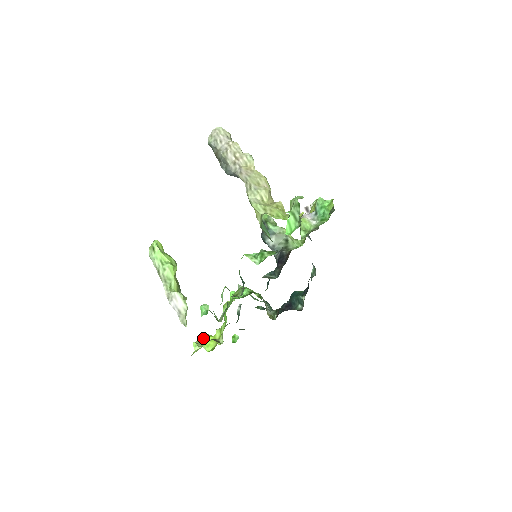
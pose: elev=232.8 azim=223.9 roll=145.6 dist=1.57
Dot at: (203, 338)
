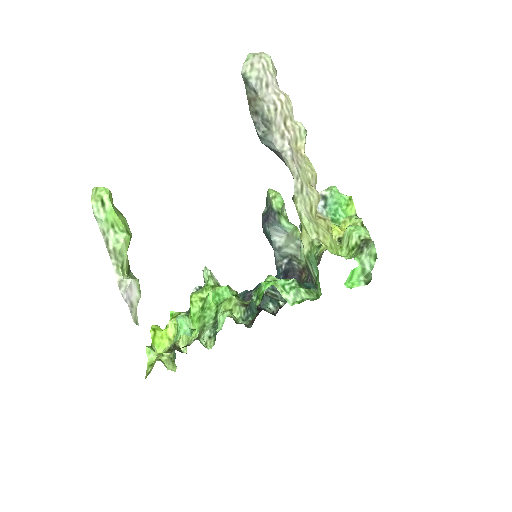
Dot at: (172, 355)
